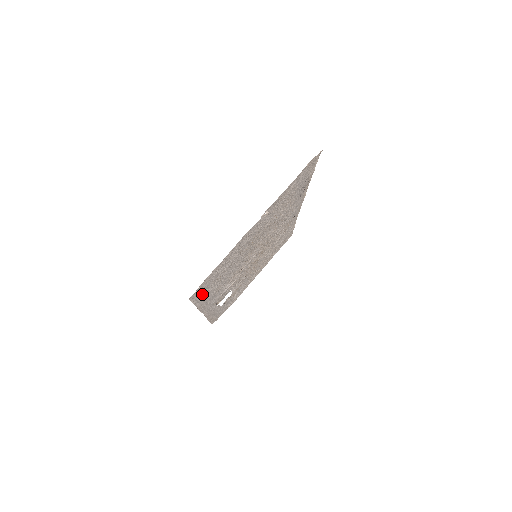
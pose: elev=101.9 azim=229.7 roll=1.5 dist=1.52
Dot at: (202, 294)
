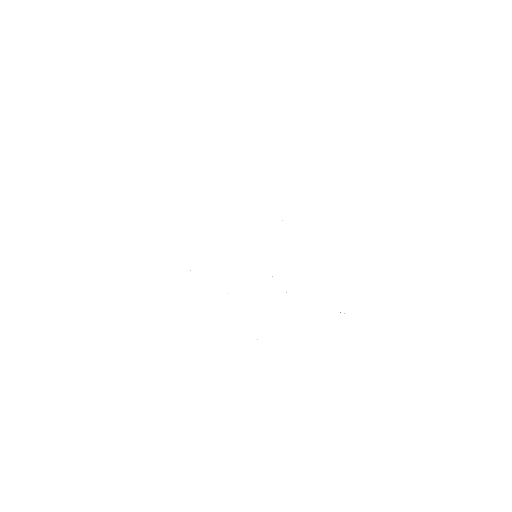
Dot at: occluded
